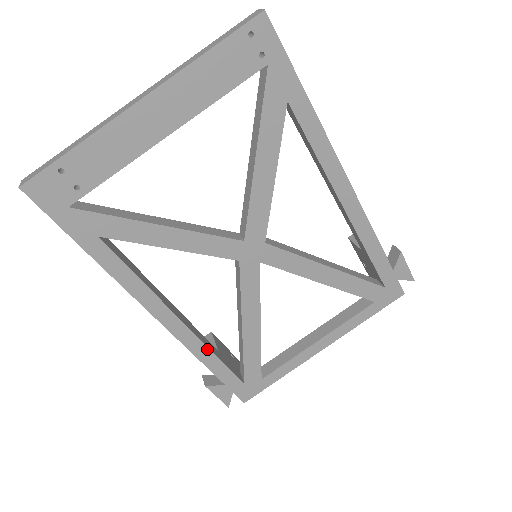
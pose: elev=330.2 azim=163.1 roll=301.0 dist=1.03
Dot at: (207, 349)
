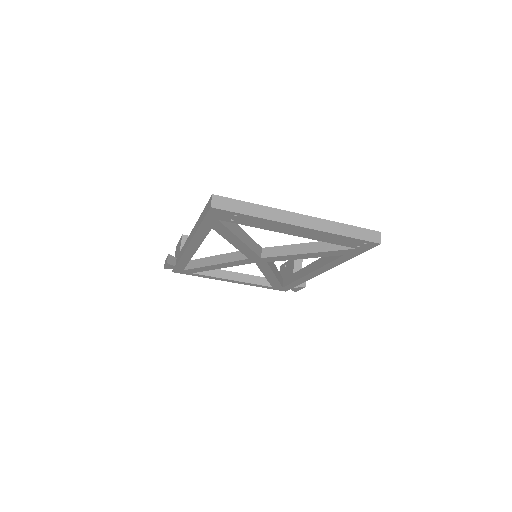
Dot at: (189, 260)
